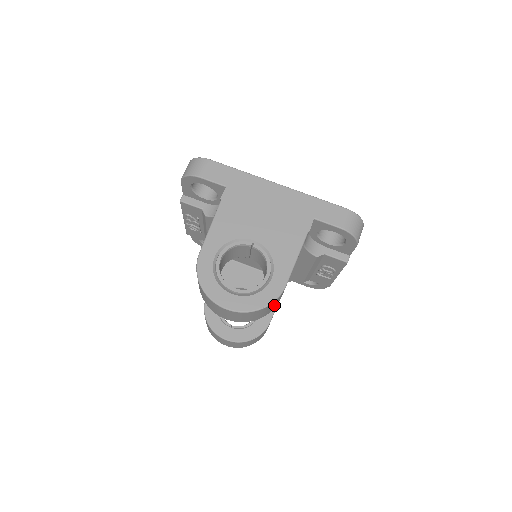
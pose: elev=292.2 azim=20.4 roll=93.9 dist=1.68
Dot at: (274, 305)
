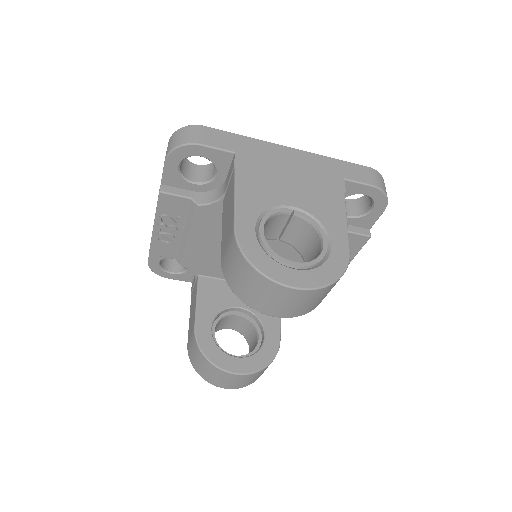
Dot at: occluded
